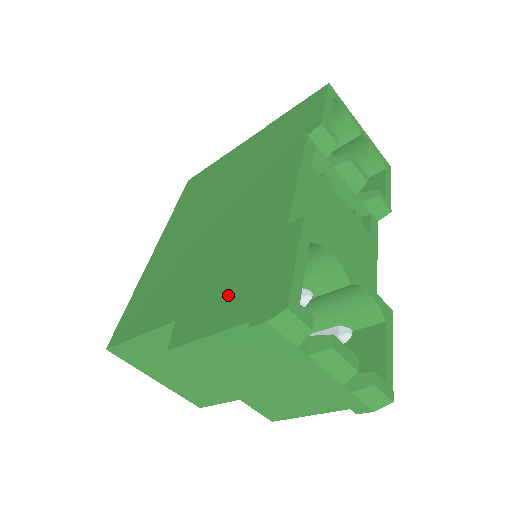
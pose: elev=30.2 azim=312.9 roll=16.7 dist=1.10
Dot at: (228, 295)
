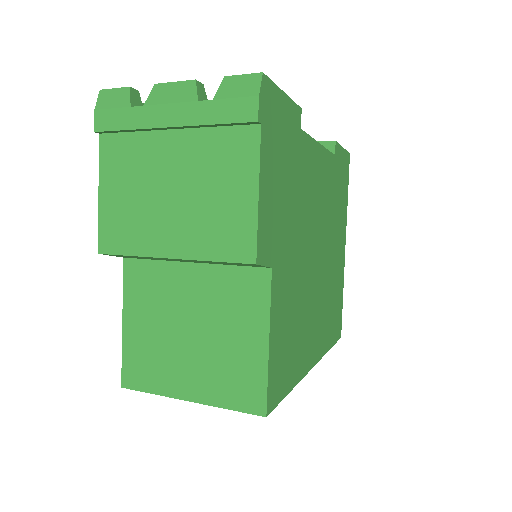
Dot at: occluded
